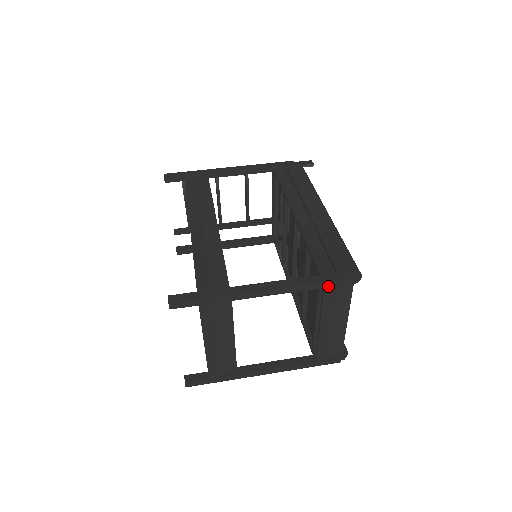
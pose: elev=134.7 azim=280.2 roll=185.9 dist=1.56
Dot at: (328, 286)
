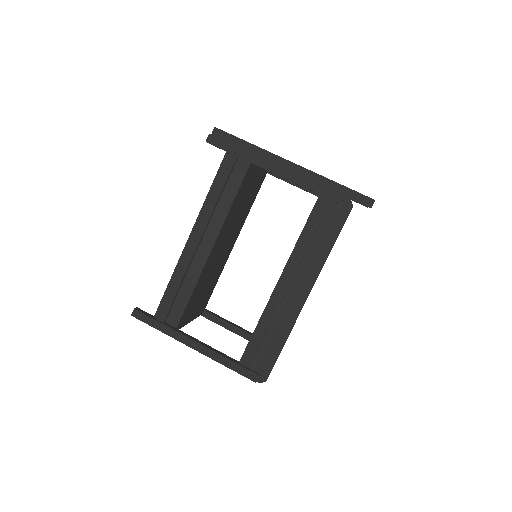
Dot at: (238, 371)
